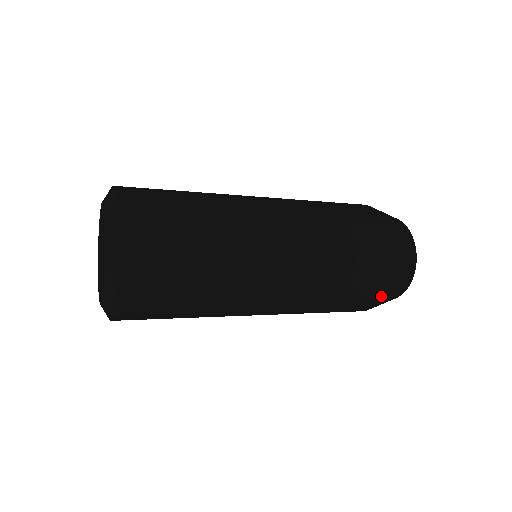
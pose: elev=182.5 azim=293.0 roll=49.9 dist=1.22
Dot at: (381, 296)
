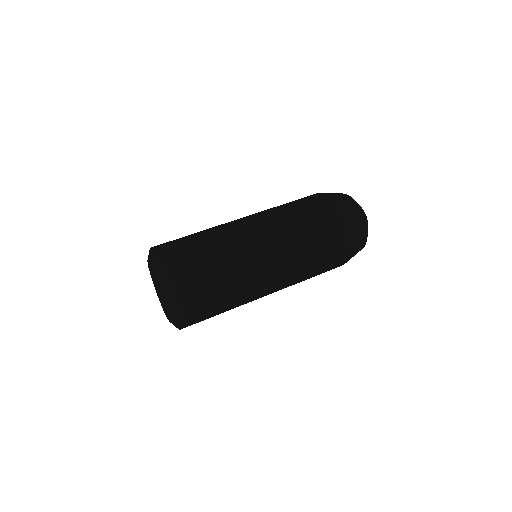
Dot at: occluded
